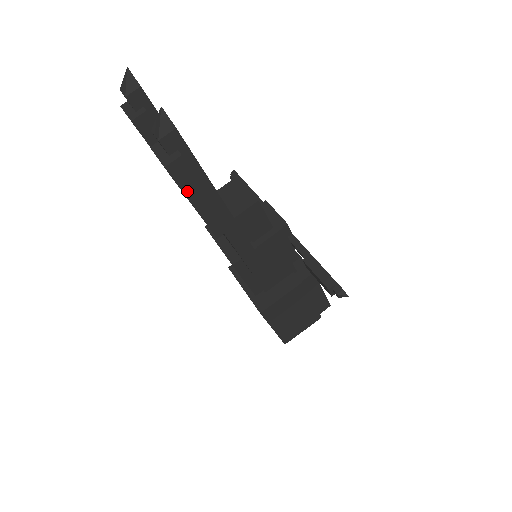
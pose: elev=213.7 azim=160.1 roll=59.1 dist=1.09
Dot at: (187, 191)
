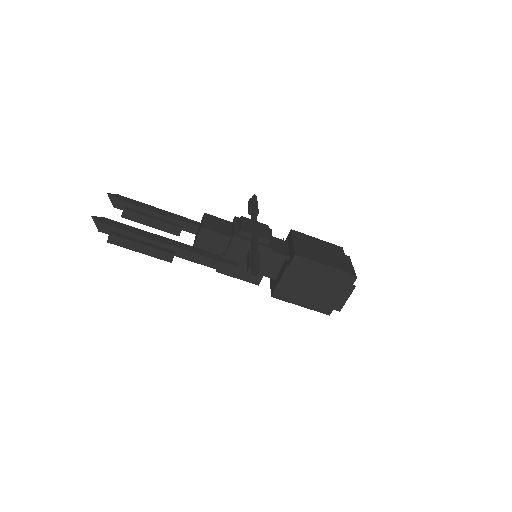
Dot at: (129, 247)
